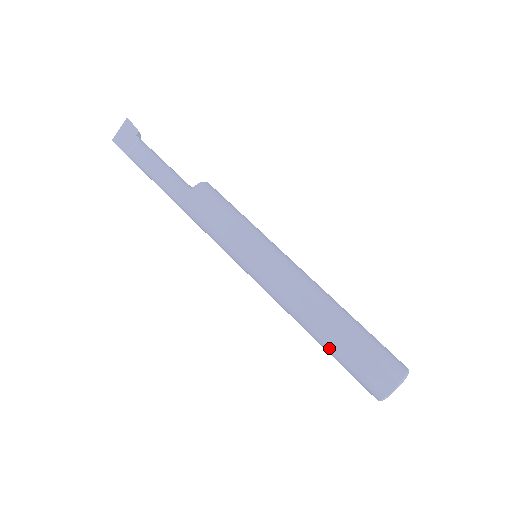
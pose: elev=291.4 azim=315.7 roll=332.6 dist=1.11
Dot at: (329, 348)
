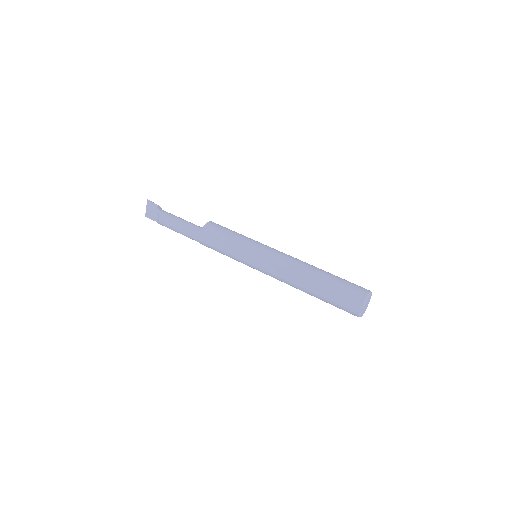
Dot at: (317, 297)
